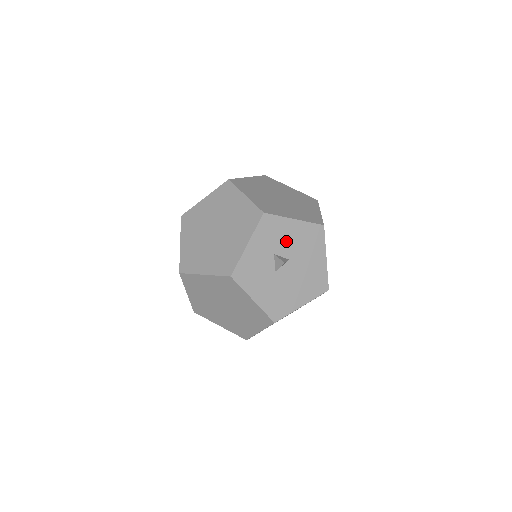
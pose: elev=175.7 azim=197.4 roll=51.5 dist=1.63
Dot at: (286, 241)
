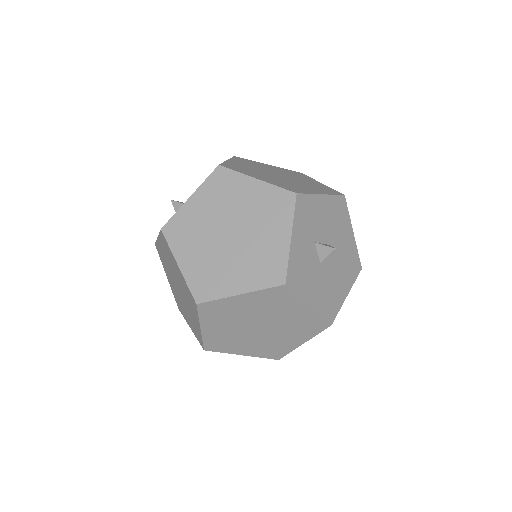
Dot at: (321, 223)
